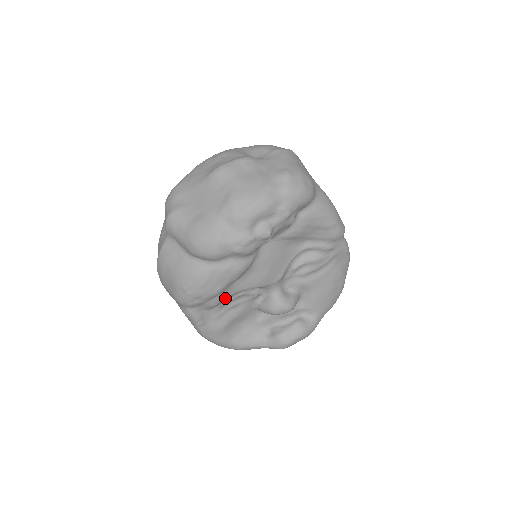
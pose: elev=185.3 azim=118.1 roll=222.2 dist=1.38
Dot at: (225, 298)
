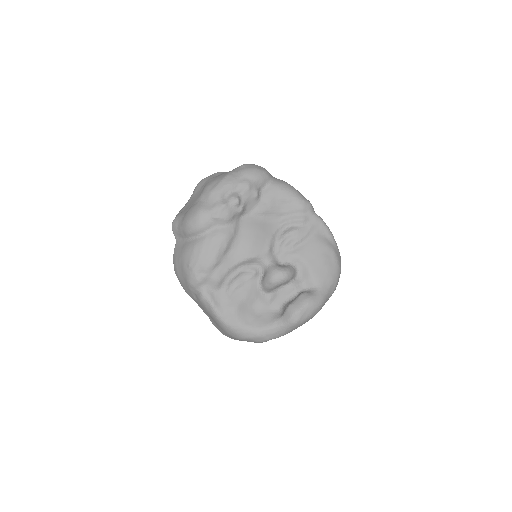
Dot at: (225, 272)
